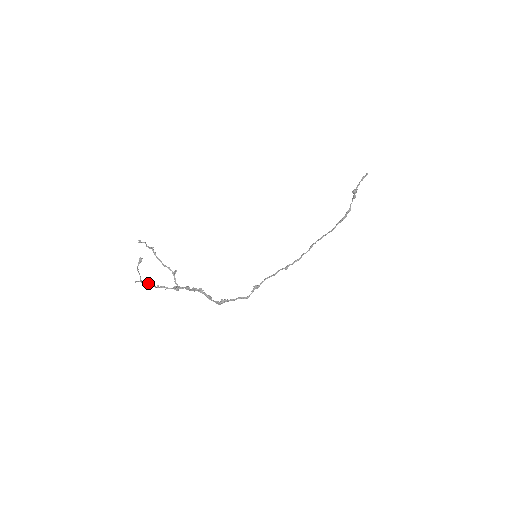
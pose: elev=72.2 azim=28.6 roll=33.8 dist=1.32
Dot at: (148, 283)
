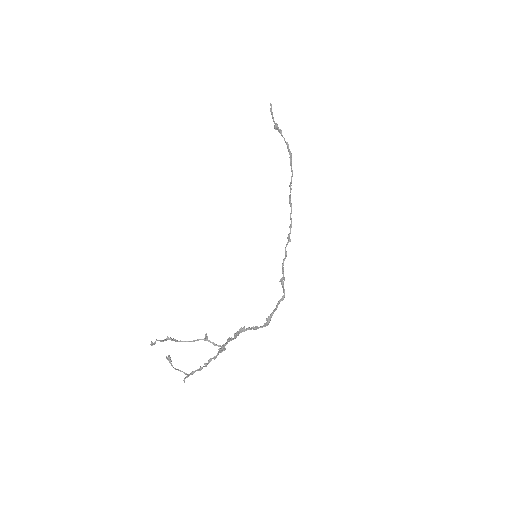
Dot at: (195, 370)
